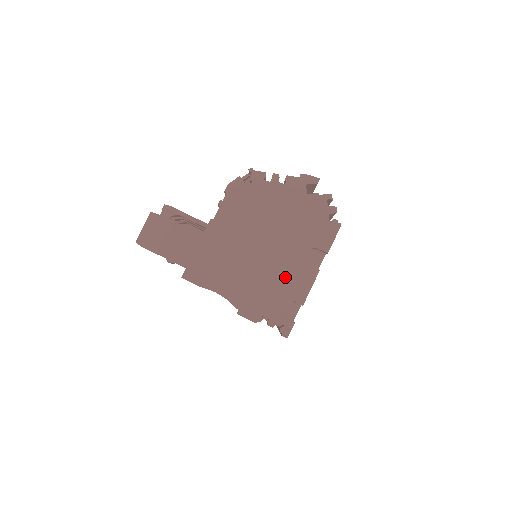
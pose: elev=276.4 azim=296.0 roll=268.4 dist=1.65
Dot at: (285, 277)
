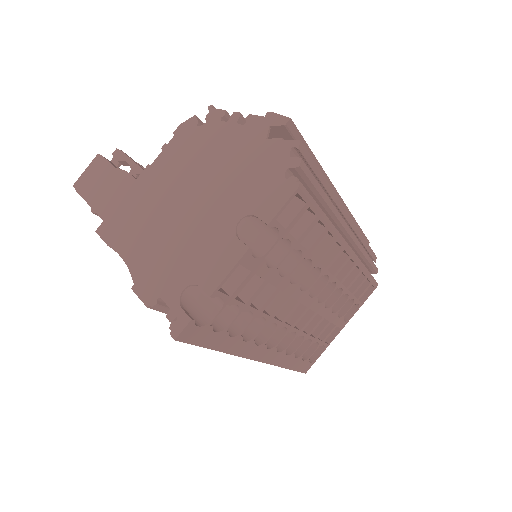
Dot at: (202, 250)
